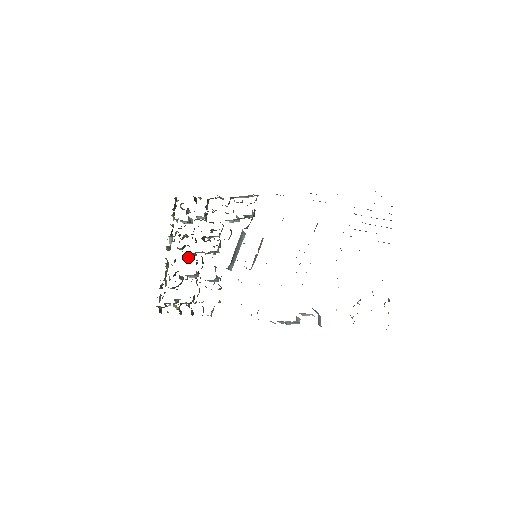
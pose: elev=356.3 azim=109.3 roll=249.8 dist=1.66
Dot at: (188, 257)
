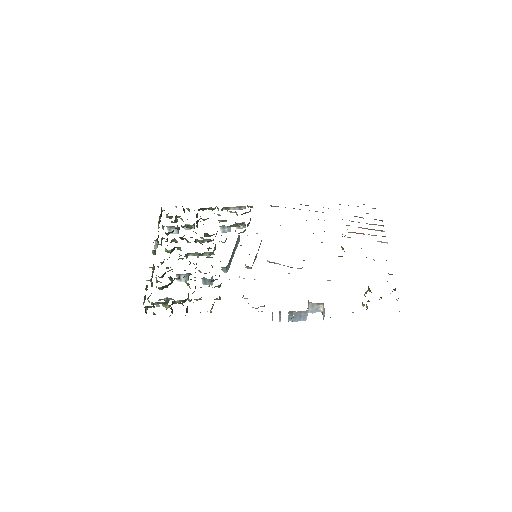
Dot at: (179, 258)
